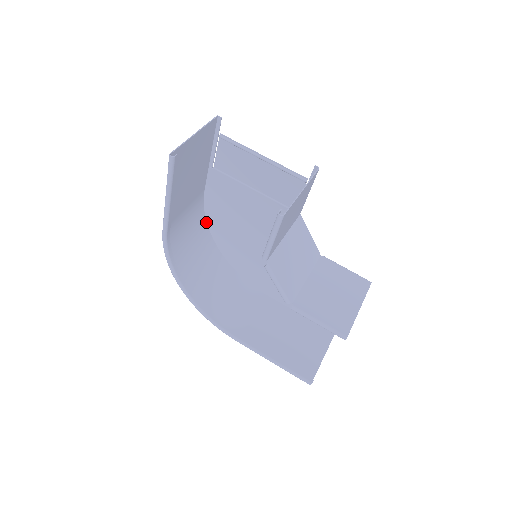
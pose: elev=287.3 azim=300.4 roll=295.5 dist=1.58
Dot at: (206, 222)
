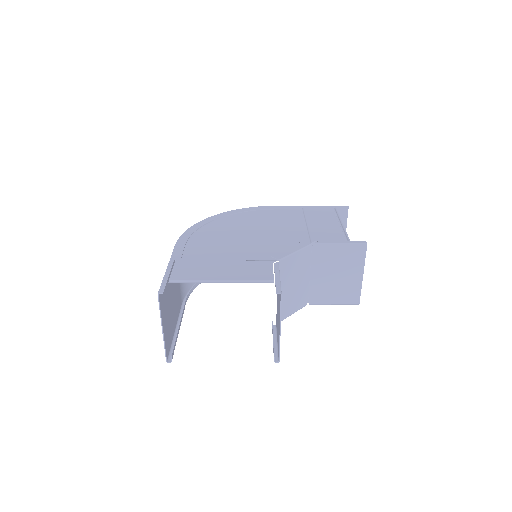
Dot at: (190, 228)
